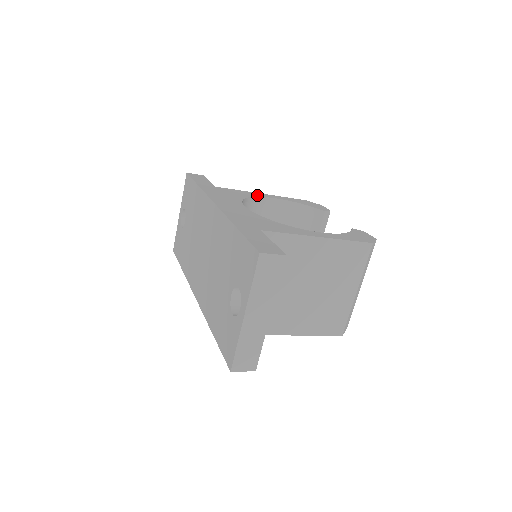
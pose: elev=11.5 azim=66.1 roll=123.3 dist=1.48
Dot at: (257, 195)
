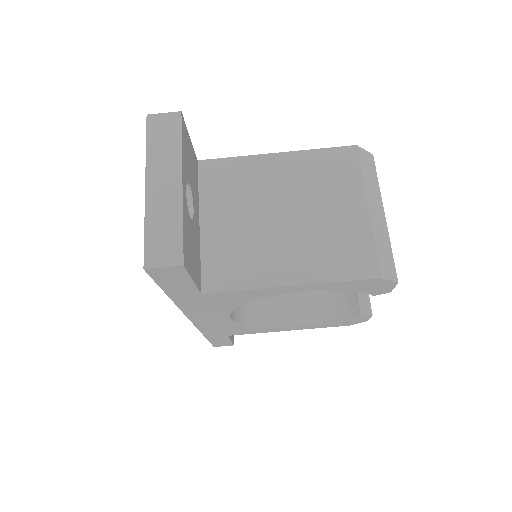
Dot at: occluded
